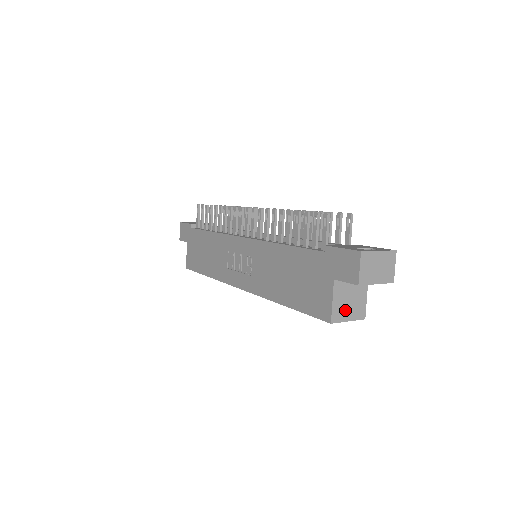
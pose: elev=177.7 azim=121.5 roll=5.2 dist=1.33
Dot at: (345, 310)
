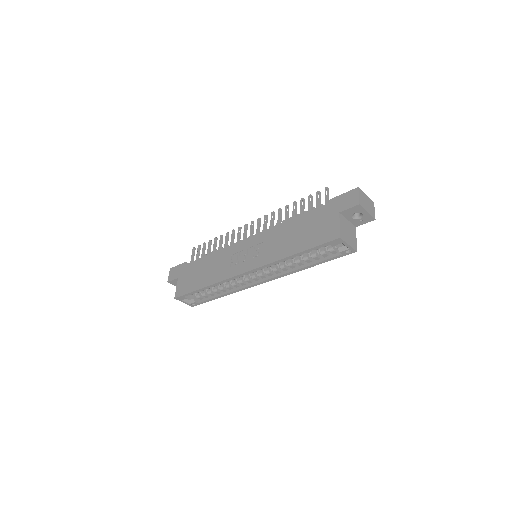
Dot at: (346, 236)
